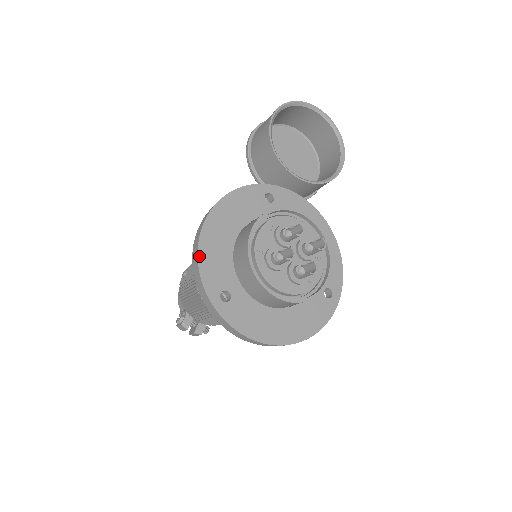
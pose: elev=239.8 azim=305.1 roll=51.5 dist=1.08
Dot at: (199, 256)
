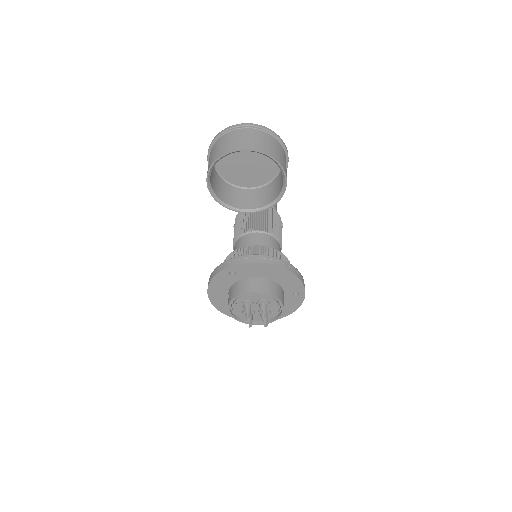
Dot at: (217, 308)
